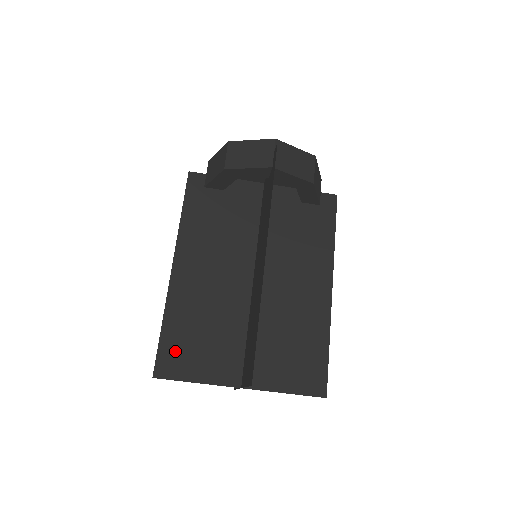
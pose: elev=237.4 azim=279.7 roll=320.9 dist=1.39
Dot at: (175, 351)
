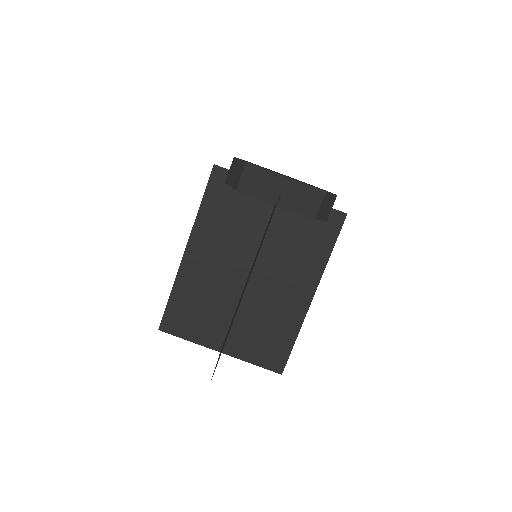
Dot at: (177, 316)
